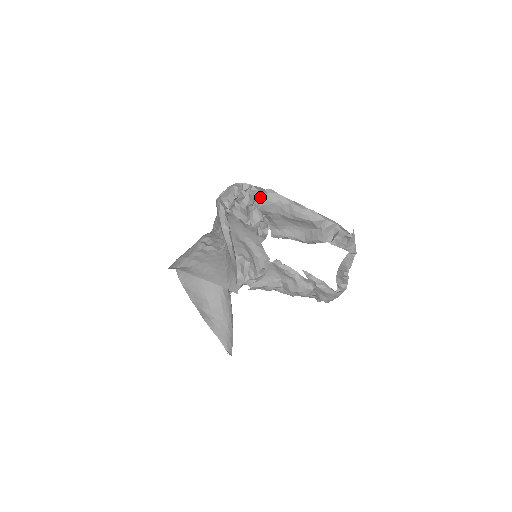
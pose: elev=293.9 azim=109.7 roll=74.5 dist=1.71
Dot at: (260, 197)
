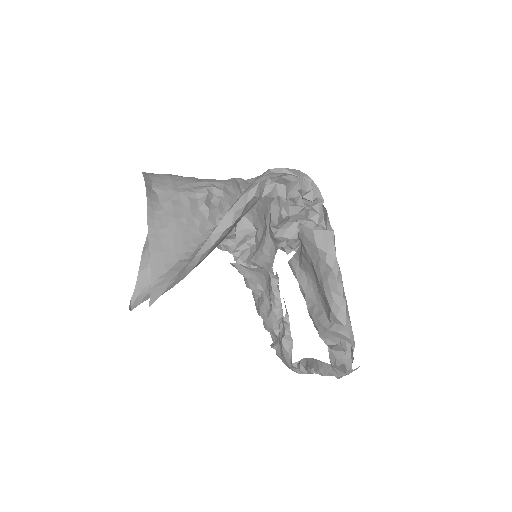
Dot at: (312, 225)
